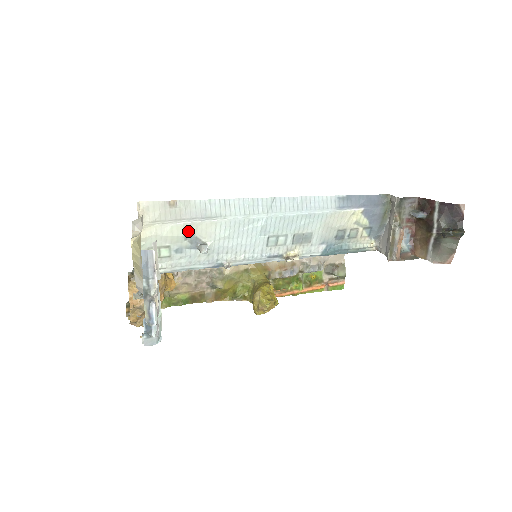
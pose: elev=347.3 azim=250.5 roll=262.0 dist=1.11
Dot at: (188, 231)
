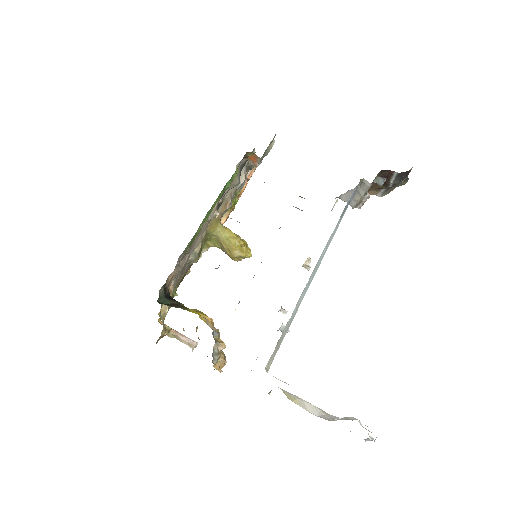
Dot at: occluded
